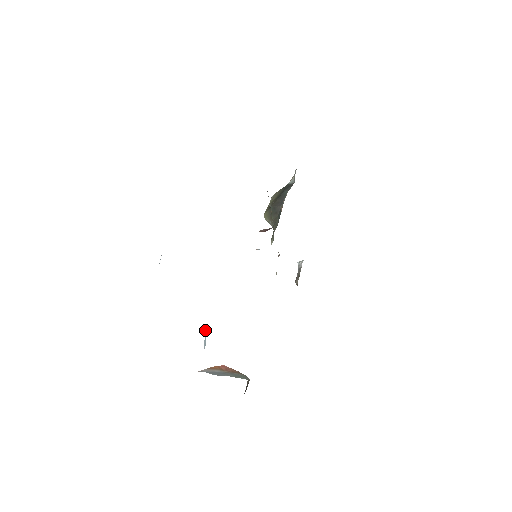
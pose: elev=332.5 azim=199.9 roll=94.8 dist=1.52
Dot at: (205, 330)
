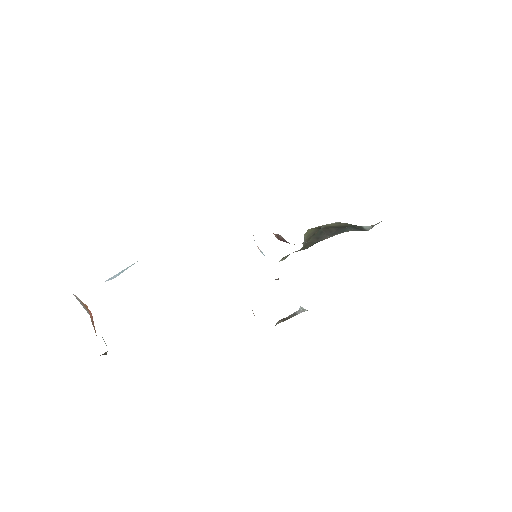
Dot at: (129, 266)
